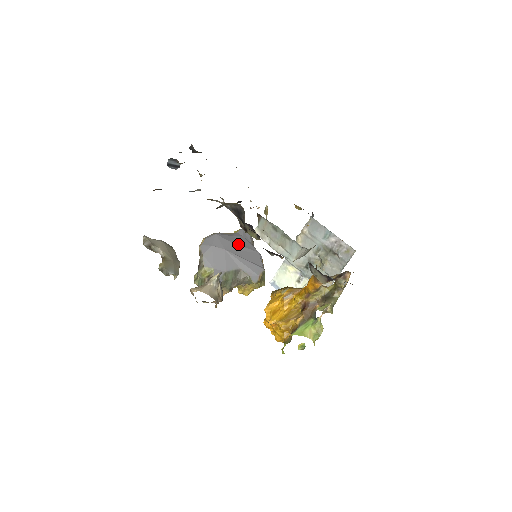
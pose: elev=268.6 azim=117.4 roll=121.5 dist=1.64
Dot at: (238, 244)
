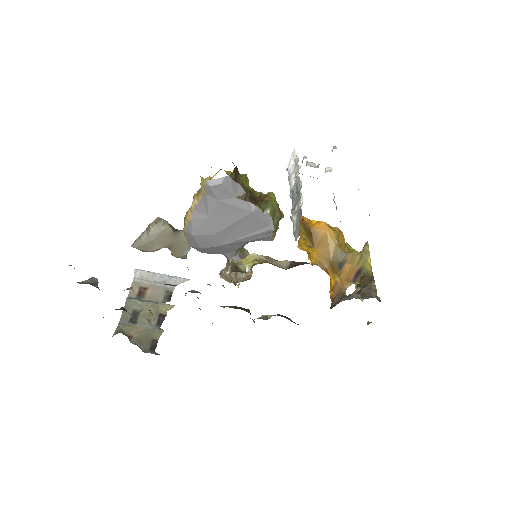
Dot at: (224, 227)
